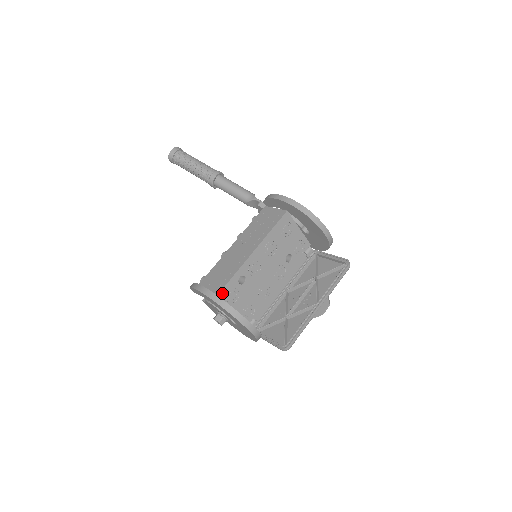
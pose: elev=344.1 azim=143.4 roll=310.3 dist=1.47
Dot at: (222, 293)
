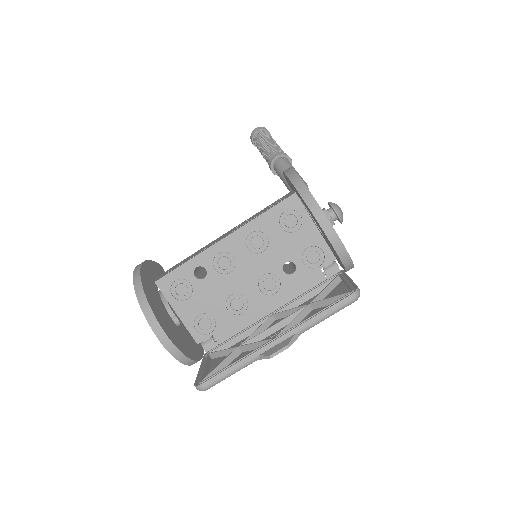
Dot at: (165, 280)
